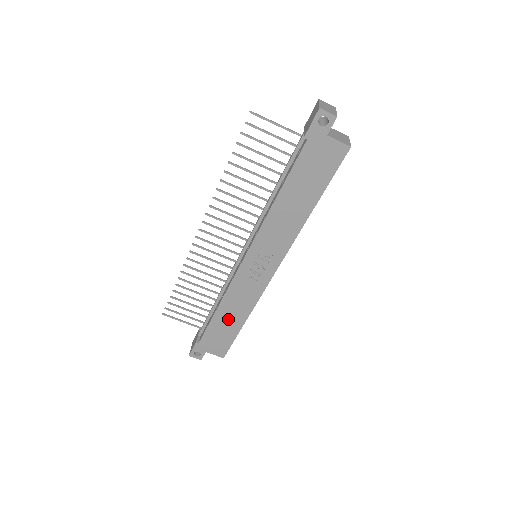
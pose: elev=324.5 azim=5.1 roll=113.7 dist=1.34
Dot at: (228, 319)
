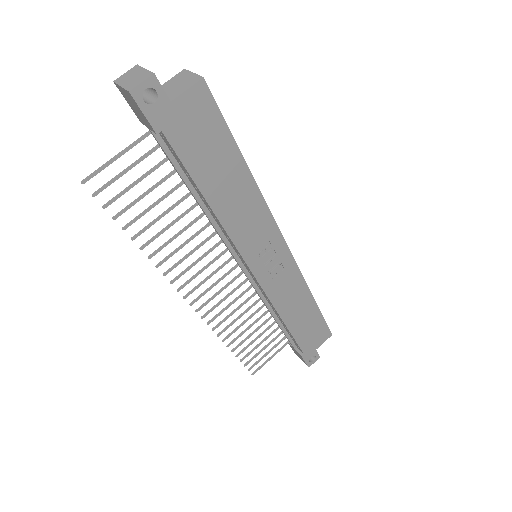
Dot at: (301, 316)
